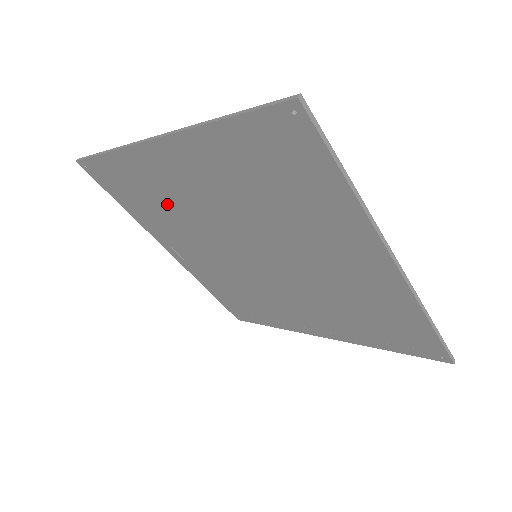
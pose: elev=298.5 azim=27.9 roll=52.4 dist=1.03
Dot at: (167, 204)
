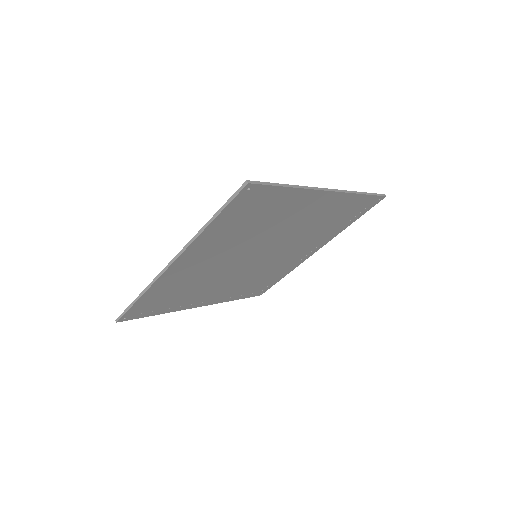
Dot at: (190, 285)
